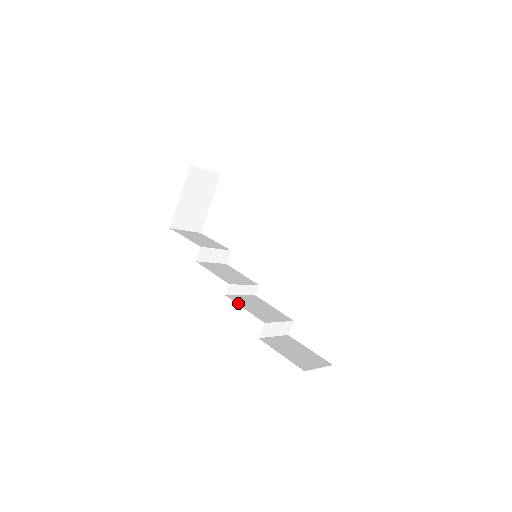
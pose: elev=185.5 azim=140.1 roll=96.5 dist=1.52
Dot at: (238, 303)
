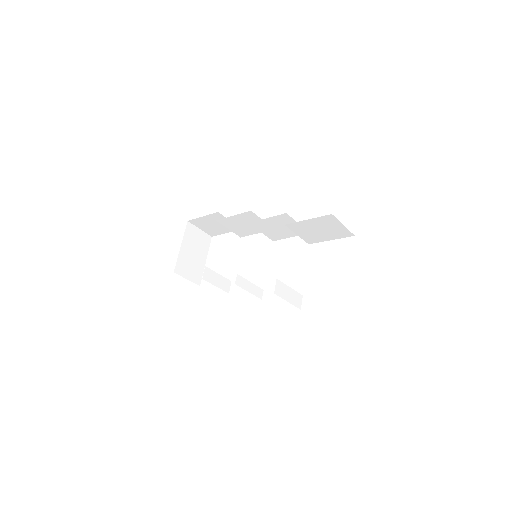
Dot at: occluded
